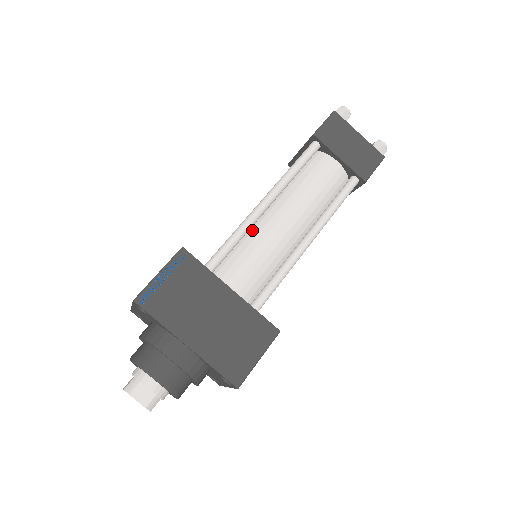
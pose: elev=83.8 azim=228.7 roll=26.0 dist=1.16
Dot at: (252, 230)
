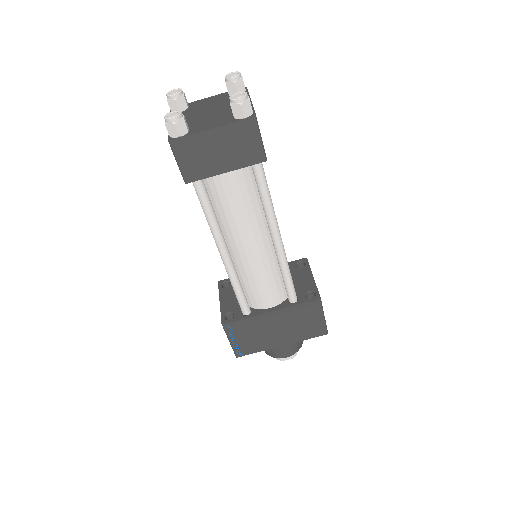
Dot at: (238, 270)
